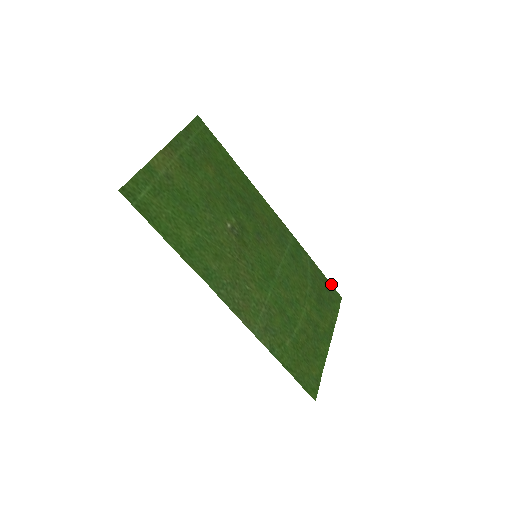
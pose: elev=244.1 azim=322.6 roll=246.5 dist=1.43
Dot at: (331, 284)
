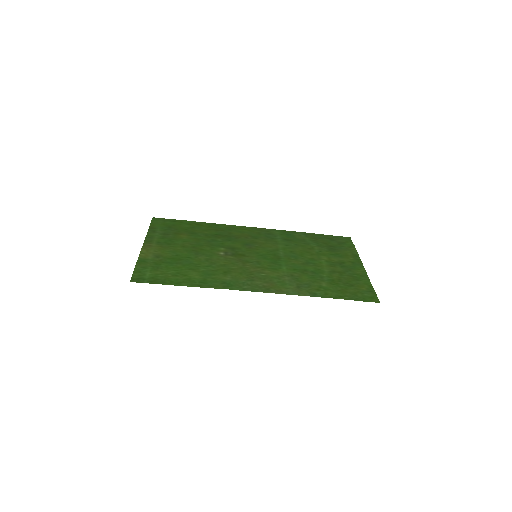
Dot at: (333, 236)
